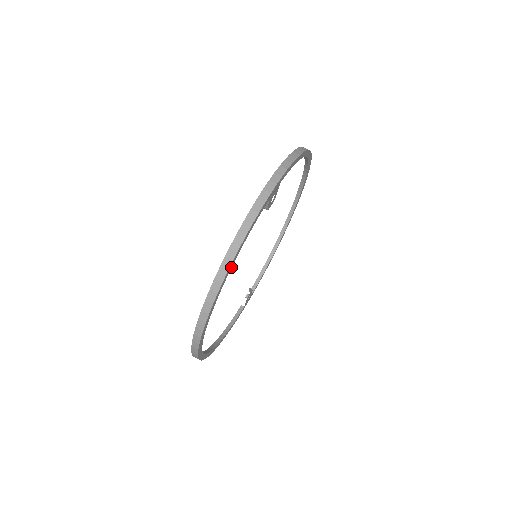
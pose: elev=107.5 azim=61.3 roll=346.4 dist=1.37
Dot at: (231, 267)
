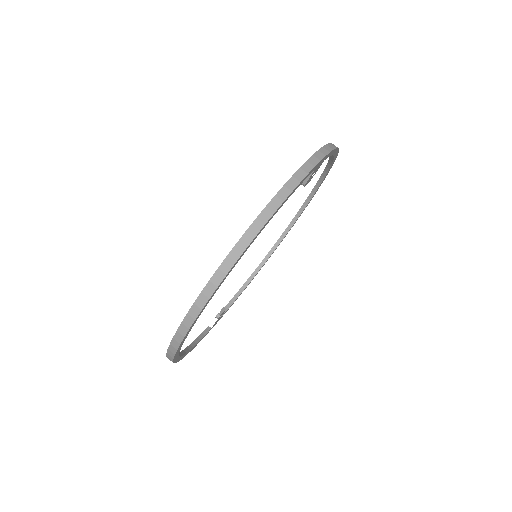
Dot at: (266, 224)
